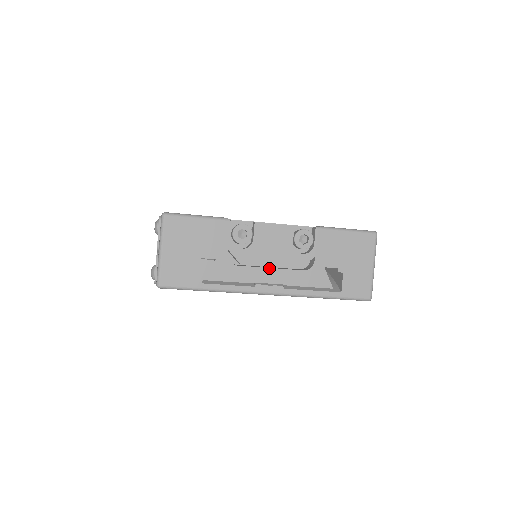
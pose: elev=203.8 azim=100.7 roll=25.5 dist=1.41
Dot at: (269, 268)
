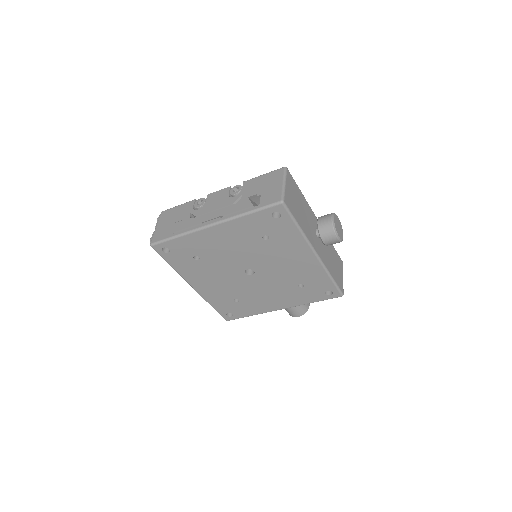
Dot at: (213, 212)
